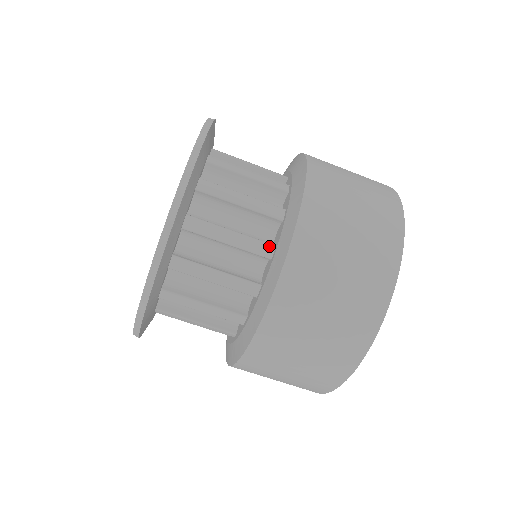
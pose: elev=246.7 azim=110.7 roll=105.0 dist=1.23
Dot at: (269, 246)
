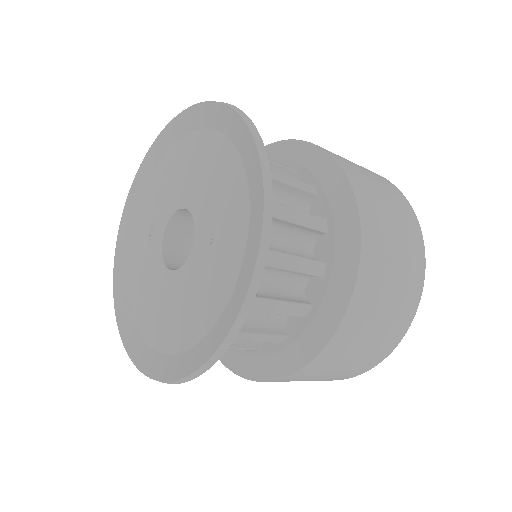
Dot at: (282, 338)
